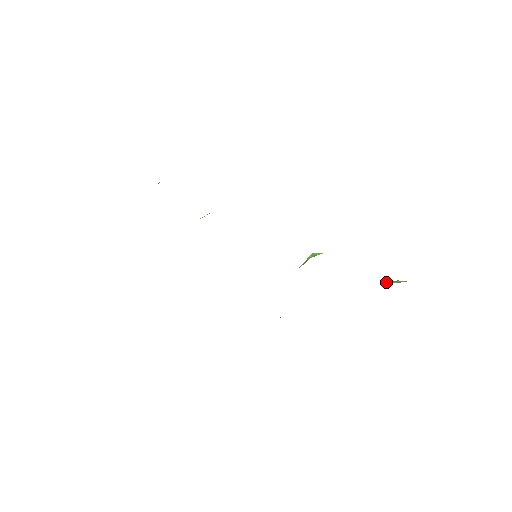
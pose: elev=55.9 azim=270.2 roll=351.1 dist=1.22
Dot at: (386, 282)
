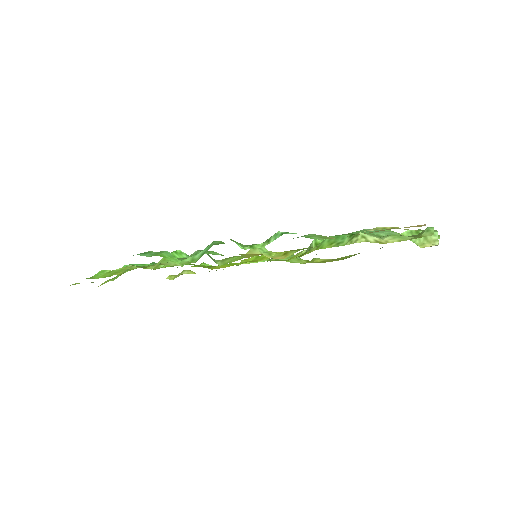
Dot at: (415, 233)
